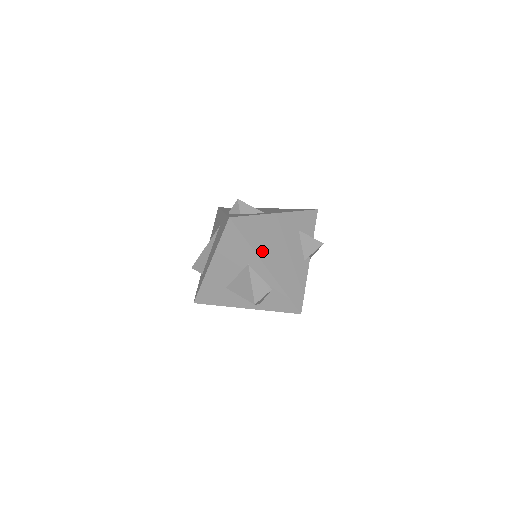
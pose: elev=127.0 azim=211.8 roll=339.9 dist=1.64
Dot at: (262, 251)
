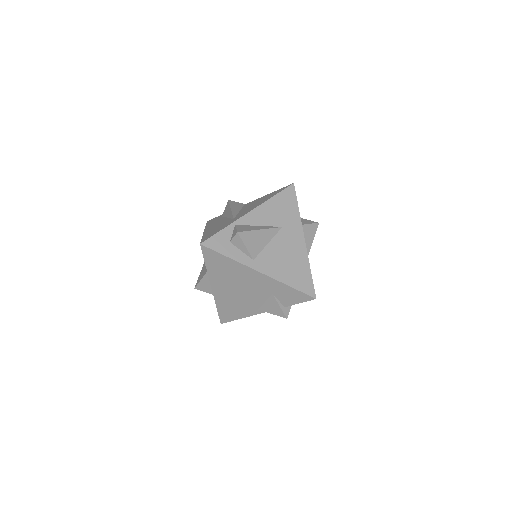
Dot at: (216, 279)
